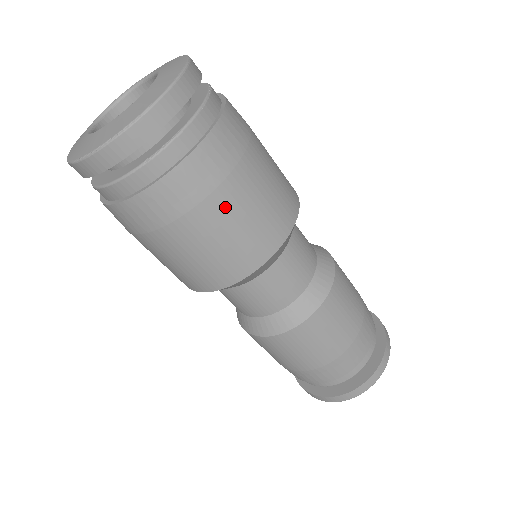
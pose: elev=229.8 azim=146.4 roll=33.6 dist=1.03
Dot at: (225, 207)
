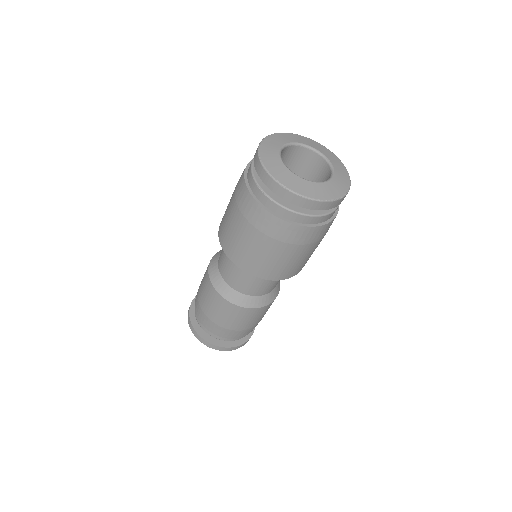
Dot at: occluded
